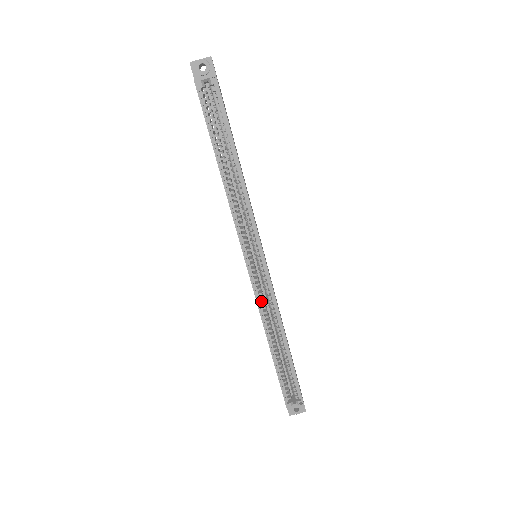
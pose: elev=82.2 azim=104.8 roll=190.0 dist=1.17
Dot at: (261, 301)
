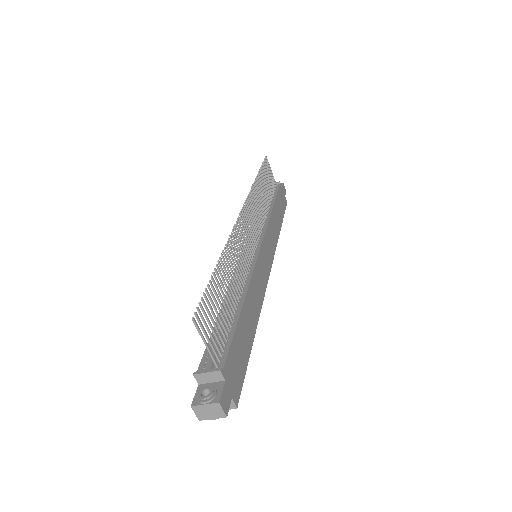
Dot at: occluded
